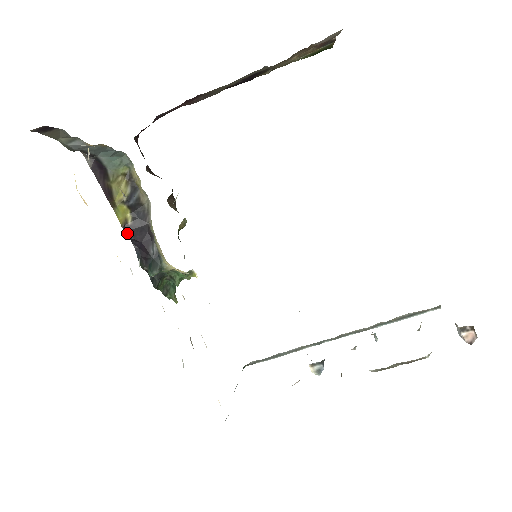
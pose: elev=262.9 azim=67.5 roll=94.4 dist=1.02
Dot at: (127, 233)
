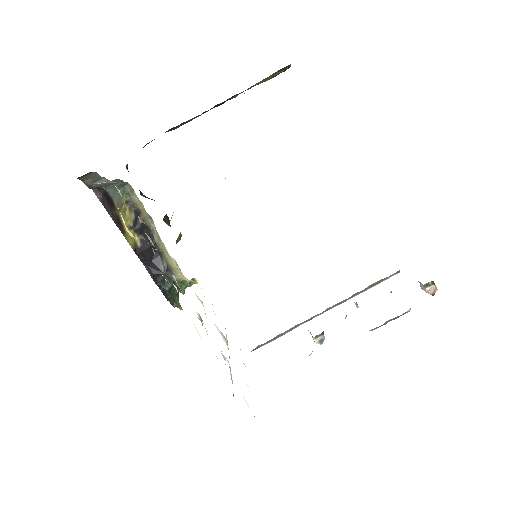
Dot at: (138, 255)
